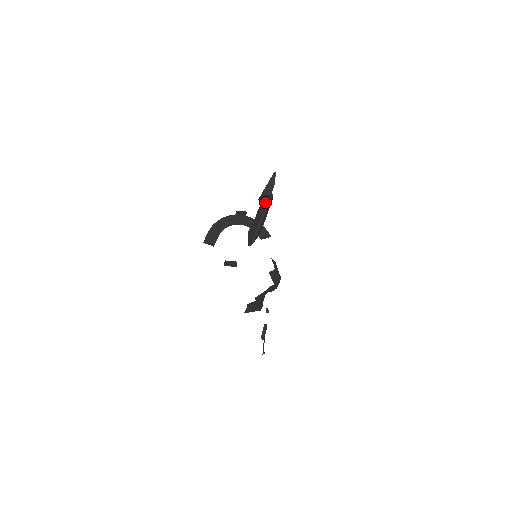
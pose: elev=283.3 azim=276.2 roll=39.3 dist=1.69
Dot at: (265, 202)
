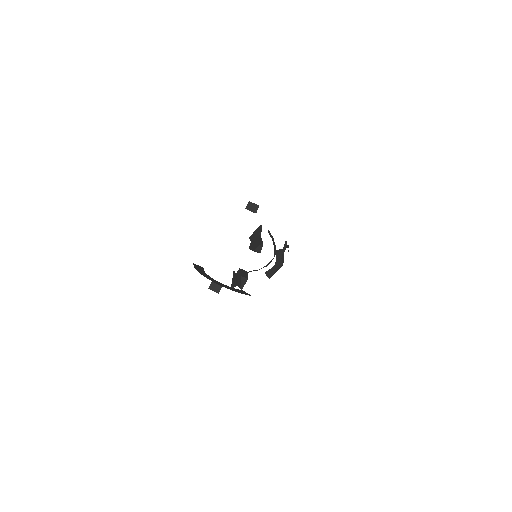
Dot at: (238, 282)
